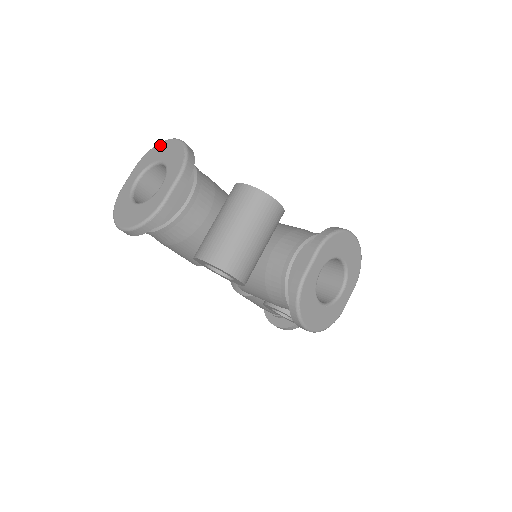
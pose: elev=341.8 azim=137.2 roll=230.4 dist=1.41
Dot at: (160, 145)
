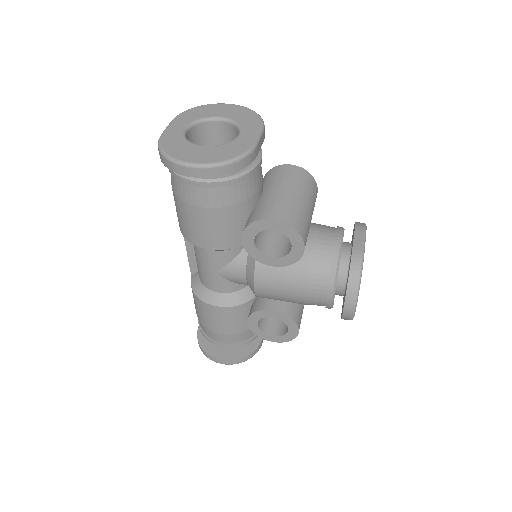
Dot at: (208, 106)
